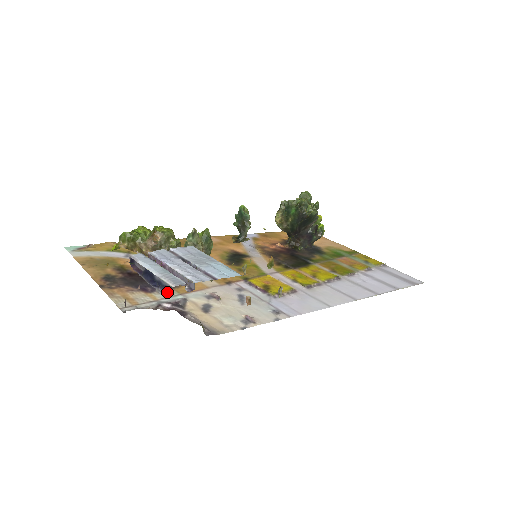
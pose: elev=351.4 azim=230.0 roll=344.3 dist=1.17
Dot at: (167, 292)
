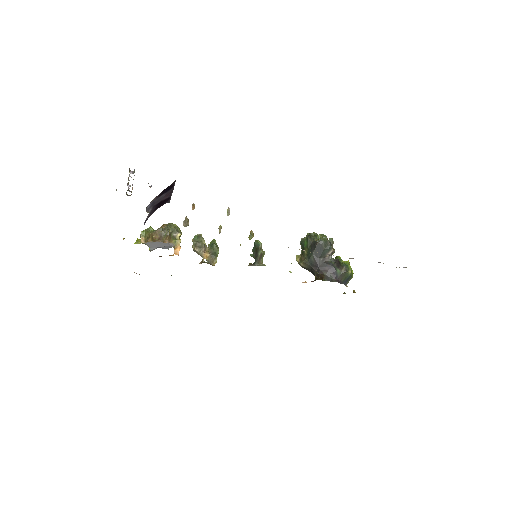
Dot at: occluded
